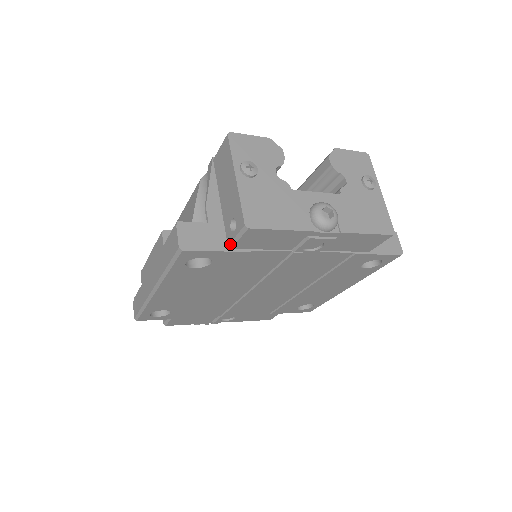
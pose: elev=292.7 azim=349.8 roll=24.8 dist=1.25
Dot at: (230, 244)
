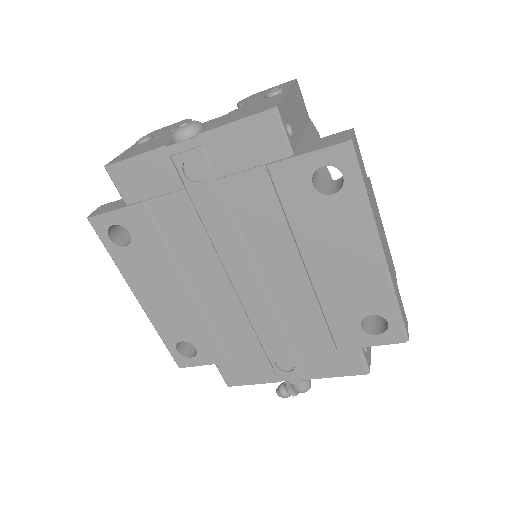
Dot at: (124, 201)
